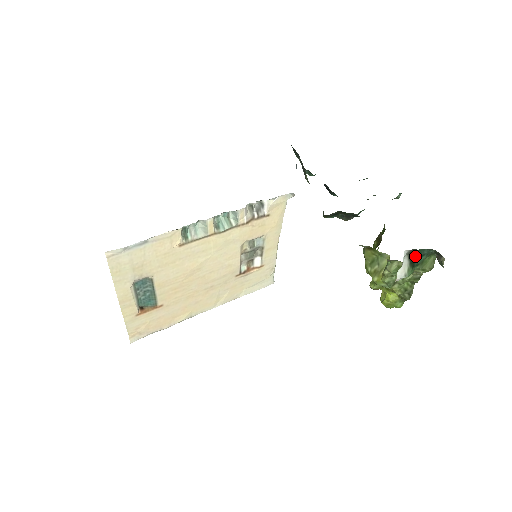
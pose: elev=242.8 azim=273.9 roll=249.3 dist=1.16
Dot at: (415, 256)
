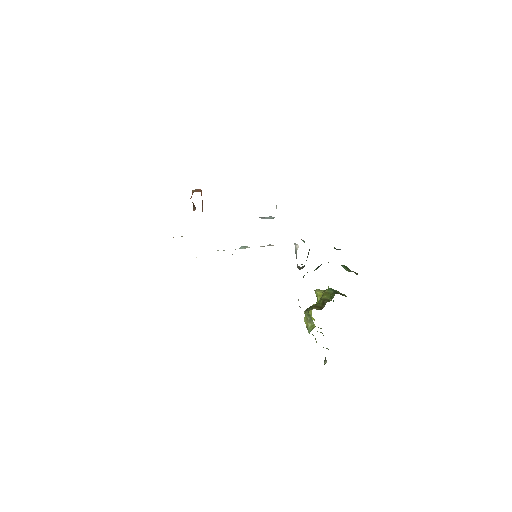
Dot at: occluded
